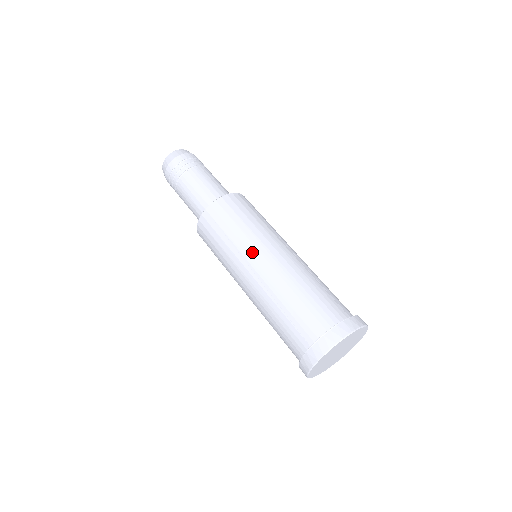
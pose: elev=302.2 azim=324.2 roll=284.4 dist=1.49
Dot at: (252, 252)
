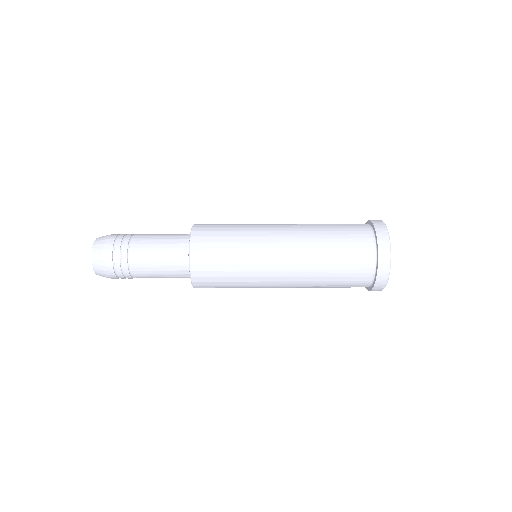
Dot at: (266, 248)
